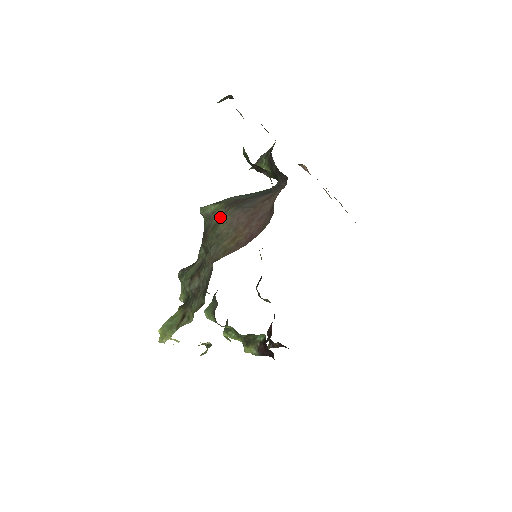
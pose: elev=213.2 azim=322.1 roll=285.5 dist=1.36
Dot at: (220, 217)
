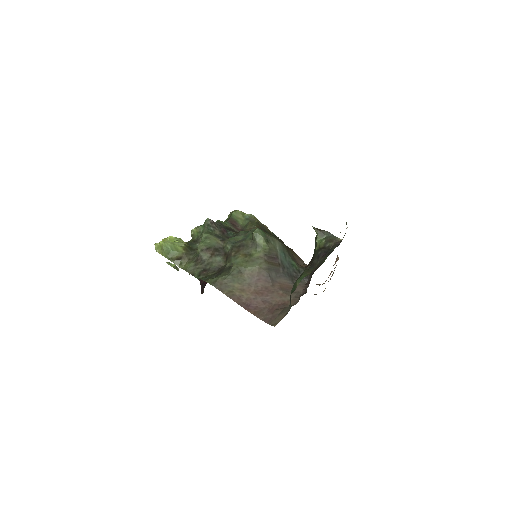
Dot at: (256, 257)
